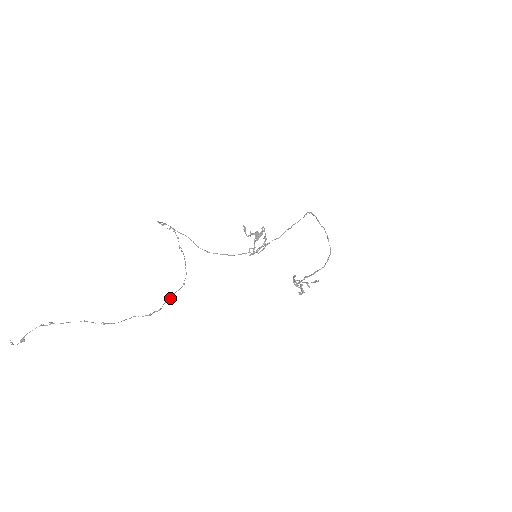
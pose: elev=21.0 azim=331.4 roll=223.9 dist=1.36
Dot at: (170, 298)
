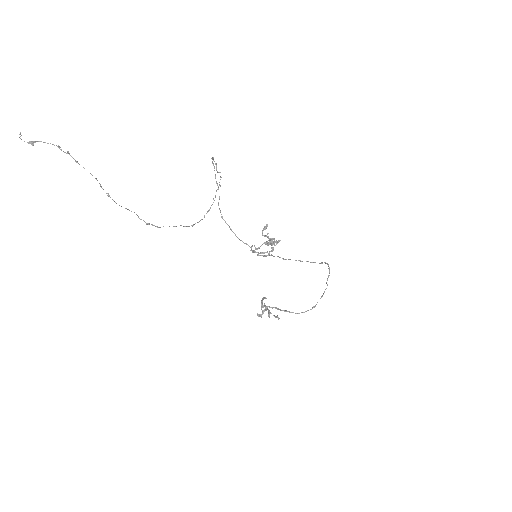
Dot at: (174, 226)
